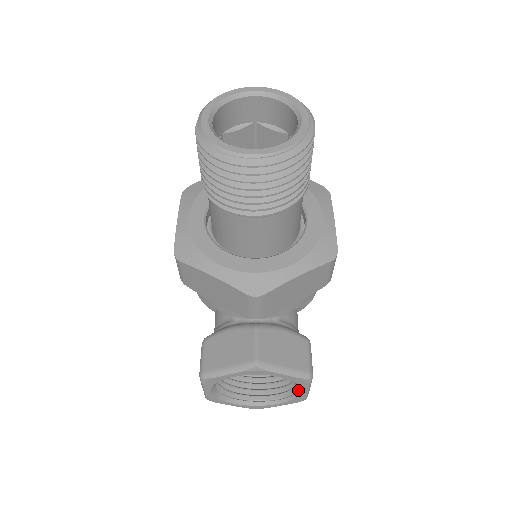
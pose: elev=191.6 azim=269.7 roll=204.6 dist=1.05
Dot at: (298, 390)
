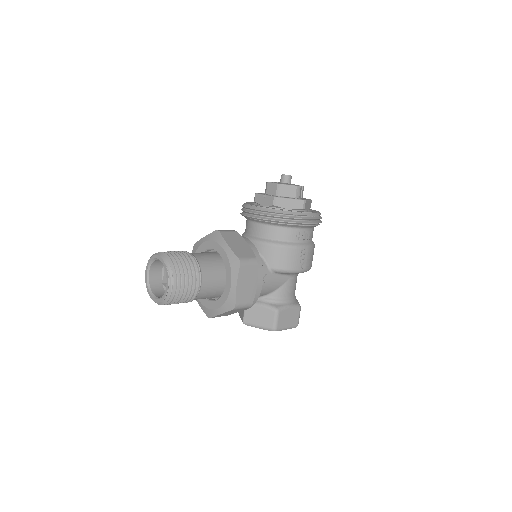
Dot at: occluded
